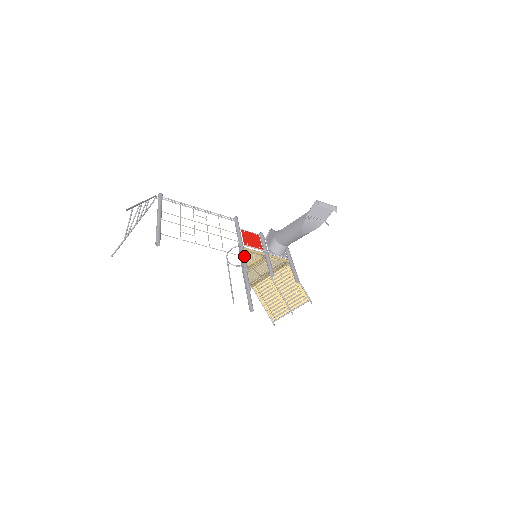
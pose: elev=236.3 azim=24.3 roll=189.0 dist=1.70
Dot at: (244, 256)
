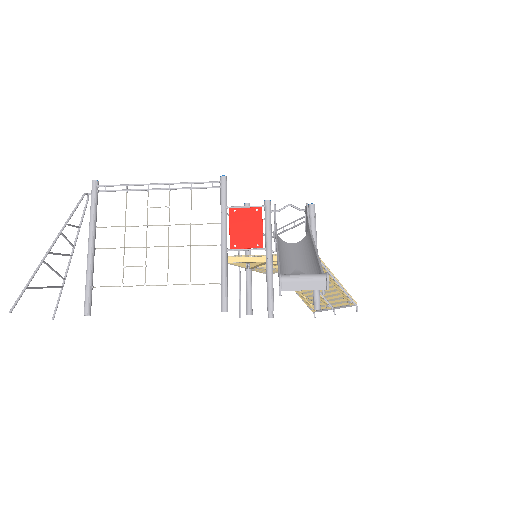
Dot at: (223, 286)
